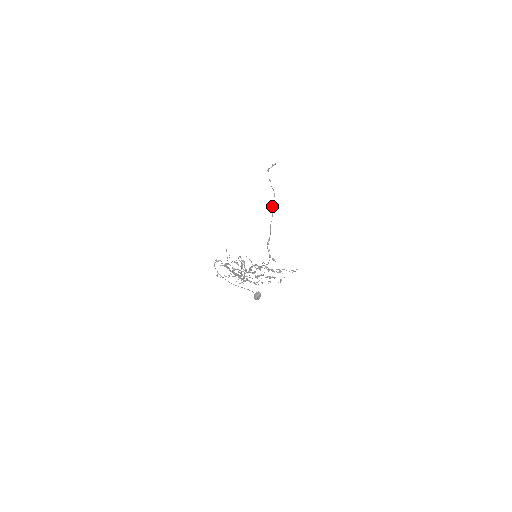
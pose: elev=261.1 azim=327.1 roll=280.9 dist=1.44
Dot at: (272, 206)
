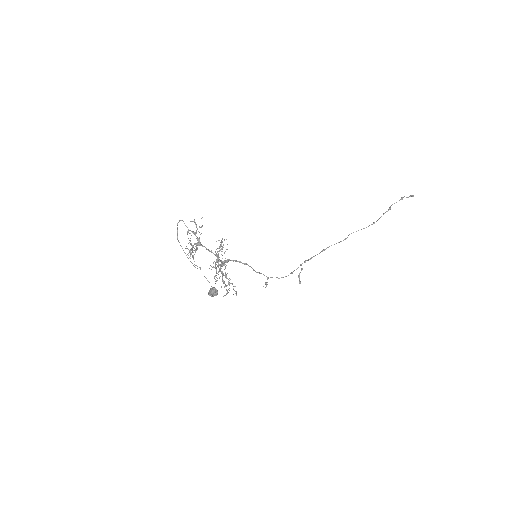
Dot at: occluded
